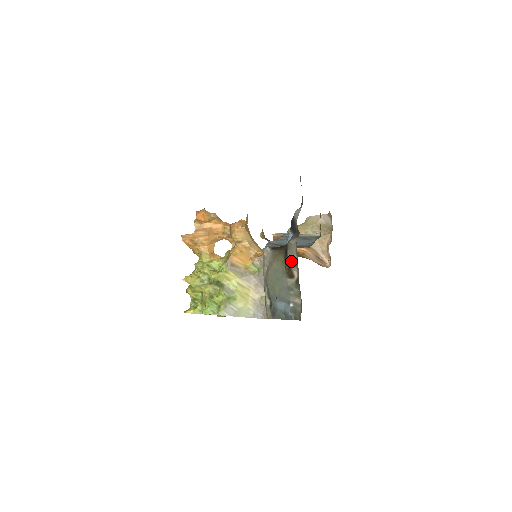
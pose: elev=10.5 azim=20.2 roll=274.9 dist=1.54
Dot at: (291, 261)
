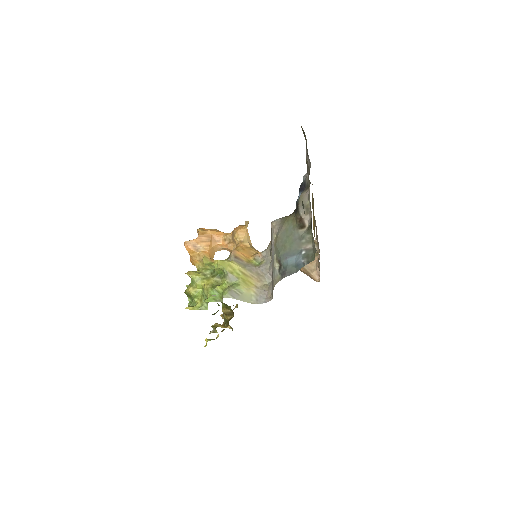
Dot at: (303, 210)
